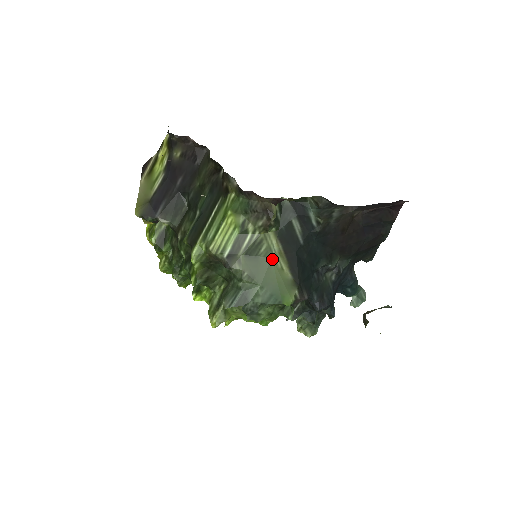
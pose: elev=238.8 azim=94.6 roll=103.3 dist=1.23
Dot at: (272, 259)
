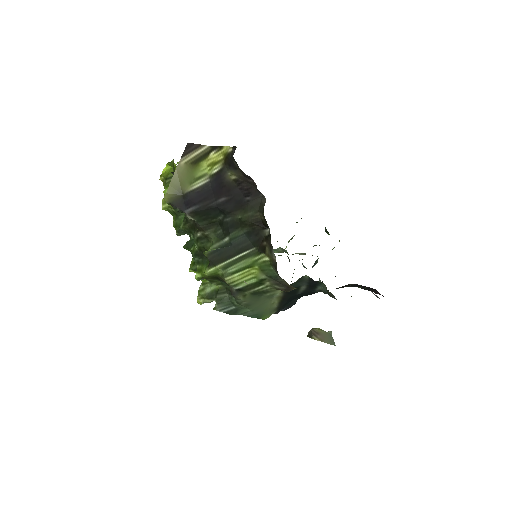
Dot at: (270, 299)
